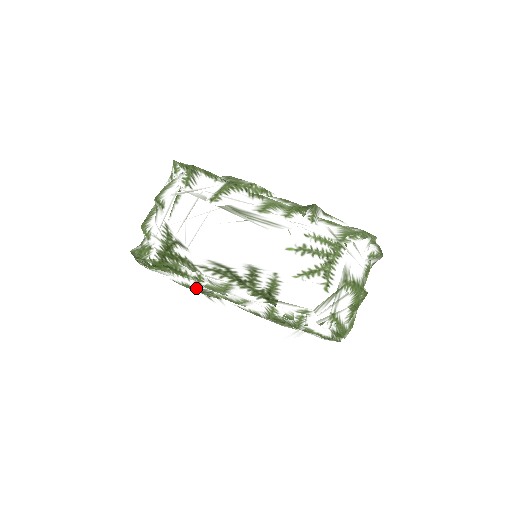
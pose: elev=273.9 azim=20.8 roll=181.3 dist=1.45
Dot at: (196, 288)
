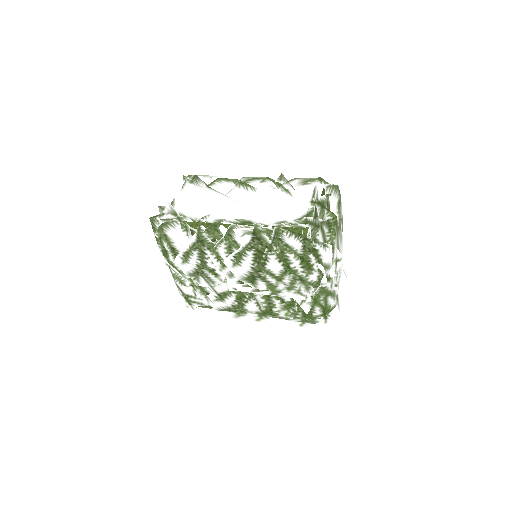
Dot at: (198, 234)
